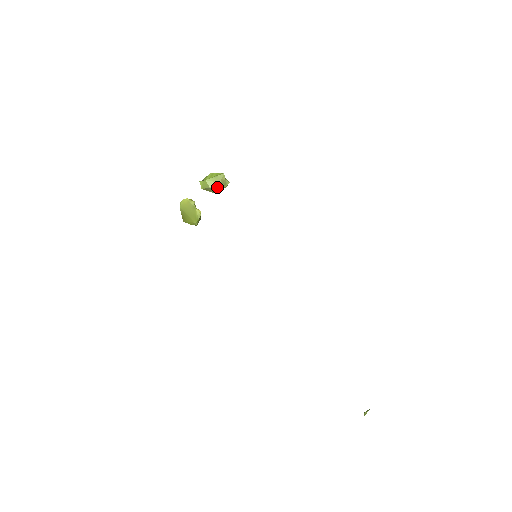
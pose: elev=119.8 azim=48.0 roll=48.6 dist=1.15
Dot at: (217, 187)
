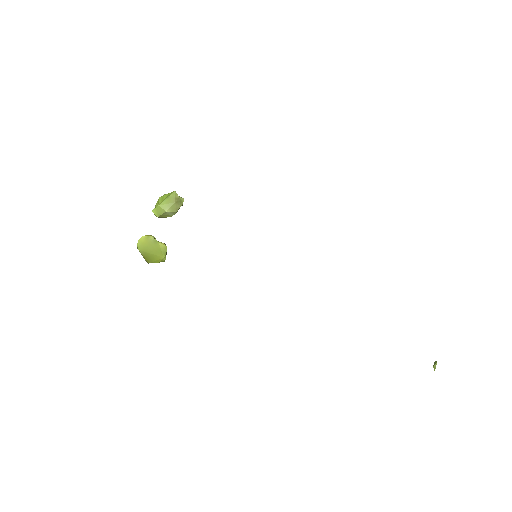
Dot at: (174, 208)
